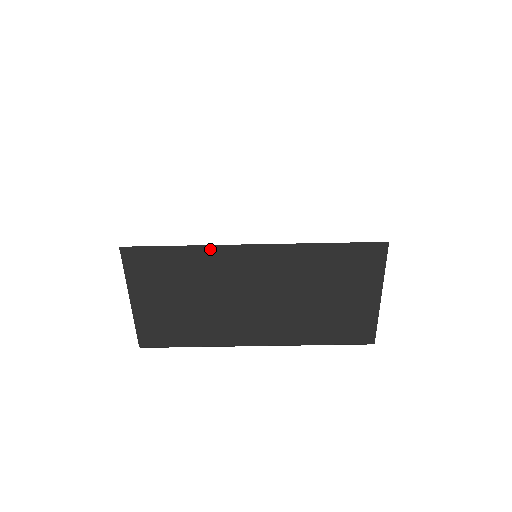
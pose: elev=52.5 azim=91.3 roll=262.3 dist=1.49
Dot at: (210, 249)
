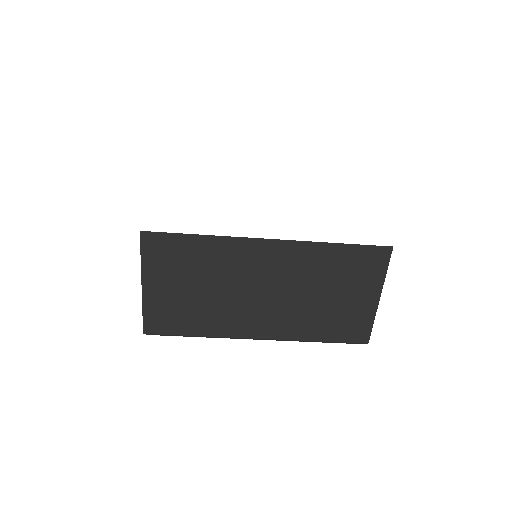
Dot at: (228, 240)
